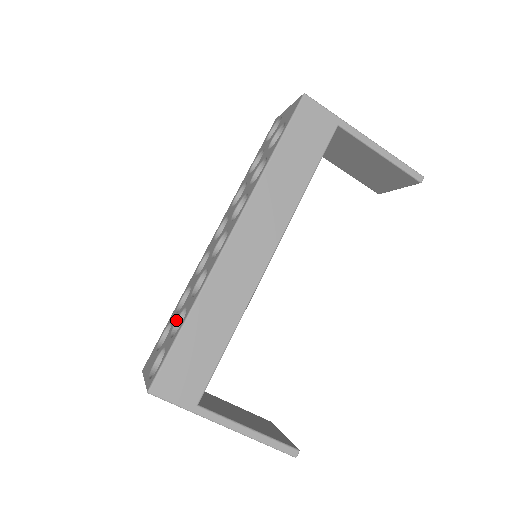
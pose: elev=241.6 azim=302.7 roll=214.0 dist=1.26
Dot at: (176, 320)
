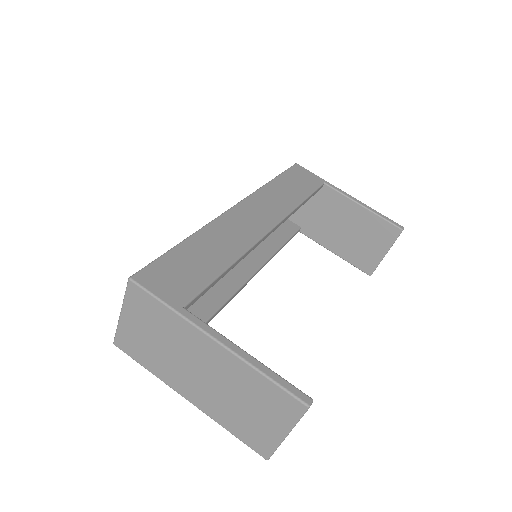
Dot at: occluded
